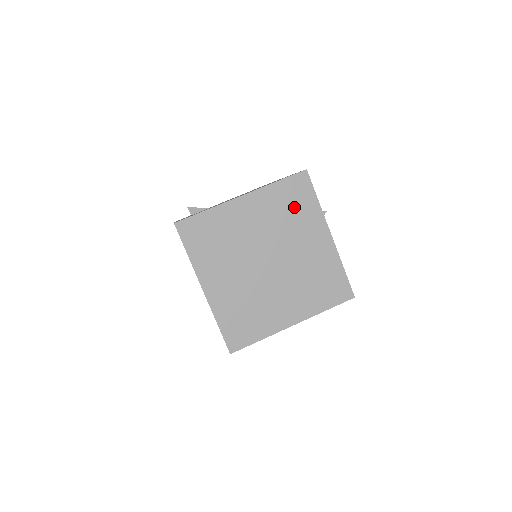
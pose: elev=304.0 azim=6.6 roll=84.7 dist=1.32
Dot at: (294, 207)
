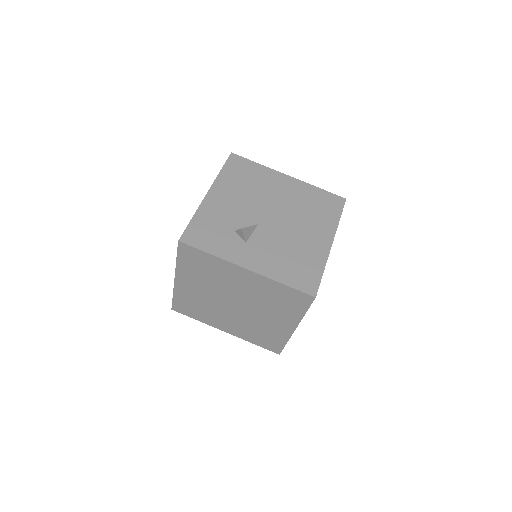
Dot at: (204, 267)
